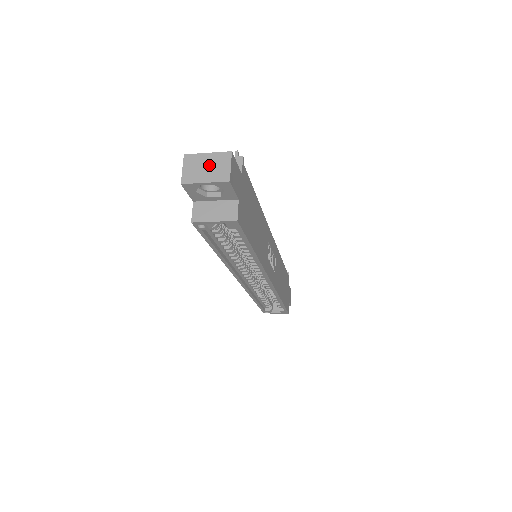
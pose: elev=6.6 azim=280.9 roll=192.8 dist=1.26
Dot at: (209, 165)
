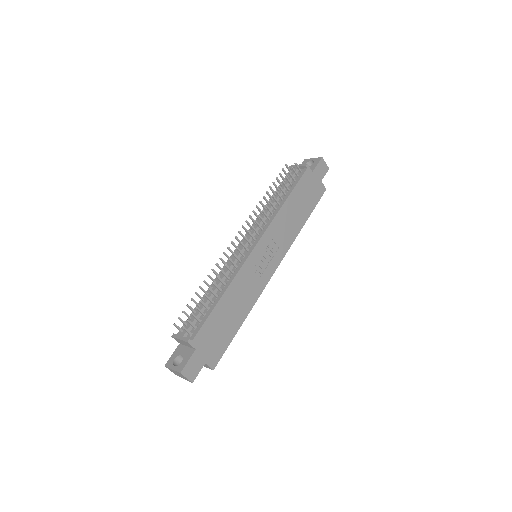
Dot at: (178, 374)
